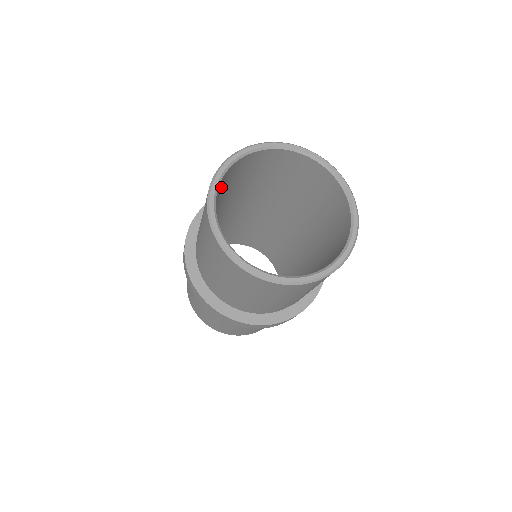
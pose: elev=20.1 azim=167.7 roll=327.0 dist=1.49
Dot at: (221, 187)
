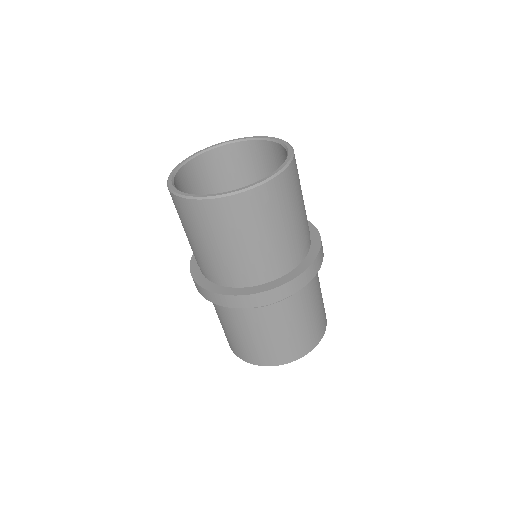
Dot at: (214, 172)
